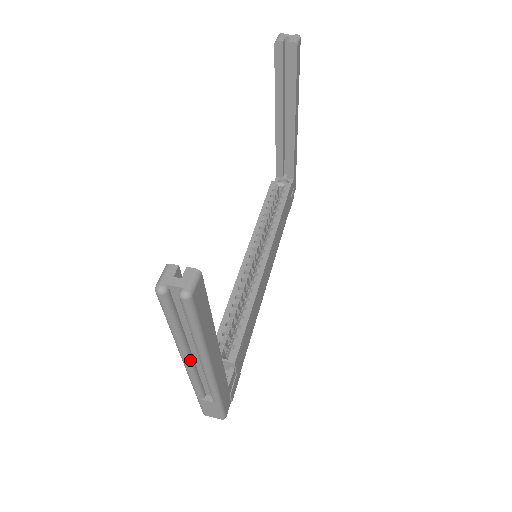
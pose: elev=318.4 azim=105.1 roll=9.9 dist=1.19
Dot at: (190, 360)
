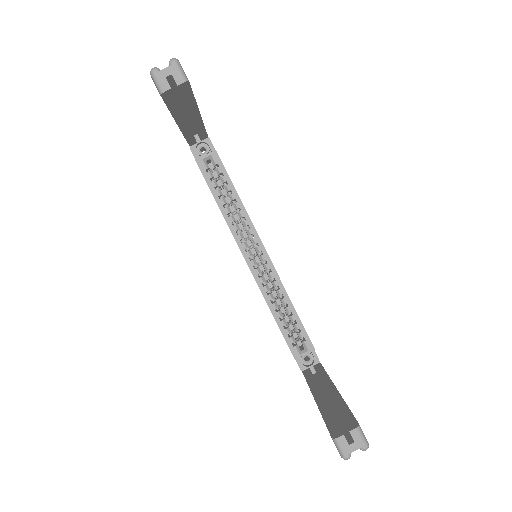
Dot at: occluded
